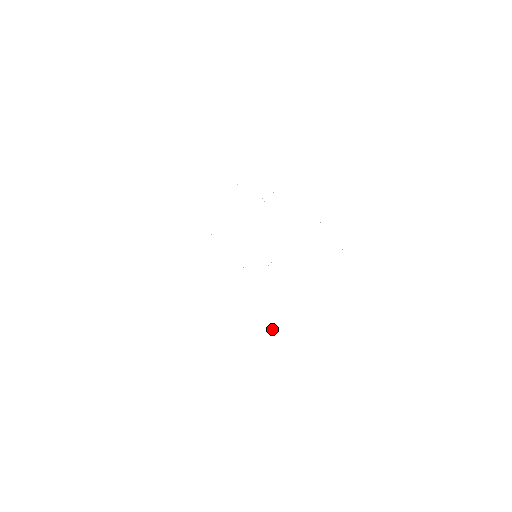
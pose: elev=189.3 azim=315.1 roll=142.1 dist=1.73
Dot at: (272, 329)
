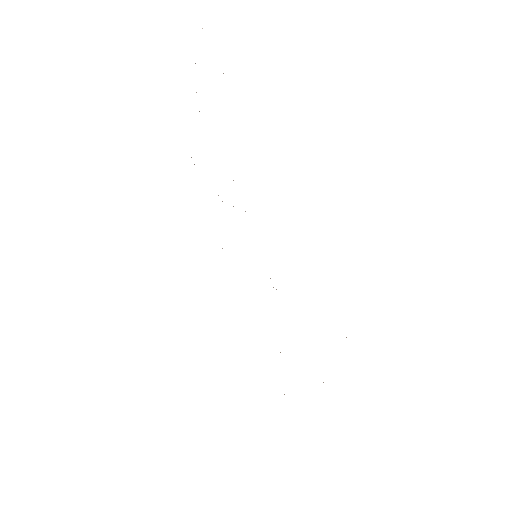
Dot at: occluded
